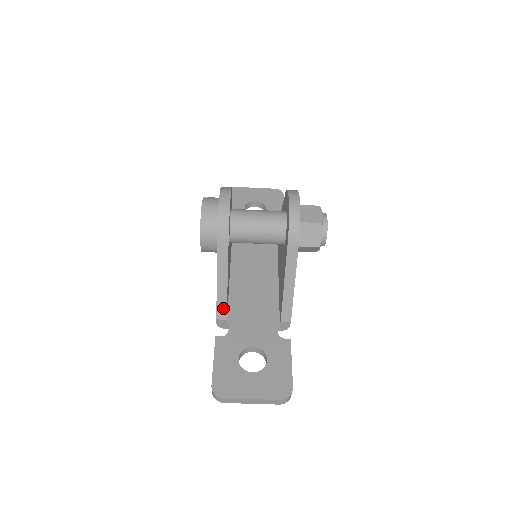
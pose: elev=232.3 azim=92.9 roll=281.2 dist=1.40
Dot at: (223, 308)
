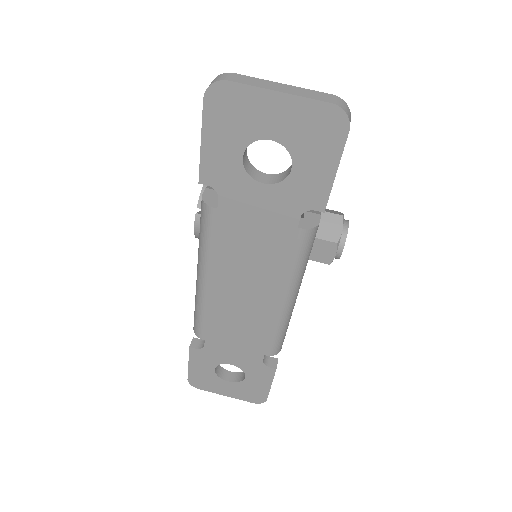
Dot at: occluded
